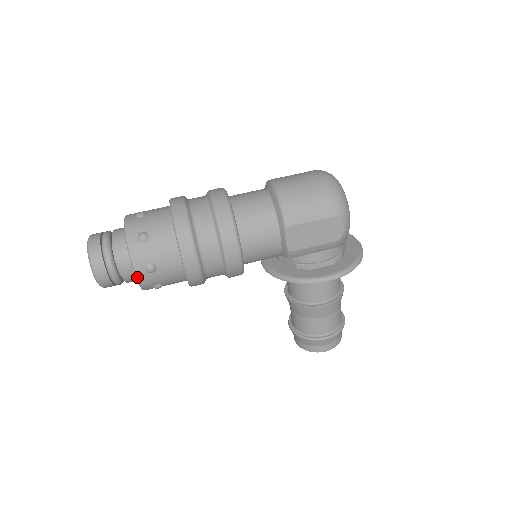
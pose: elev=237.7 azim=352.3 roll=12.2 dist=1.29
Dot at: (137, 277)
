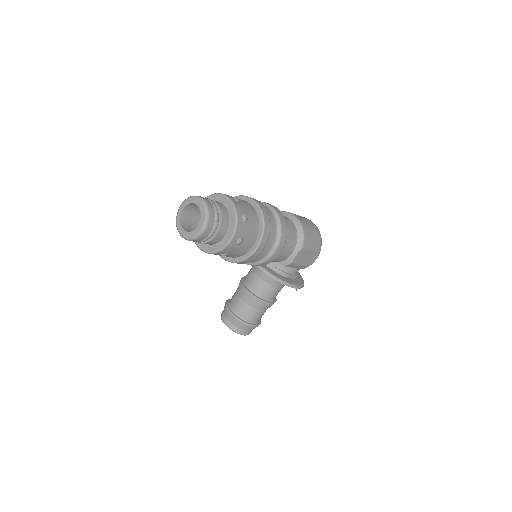
Dot at: (229, 244)
